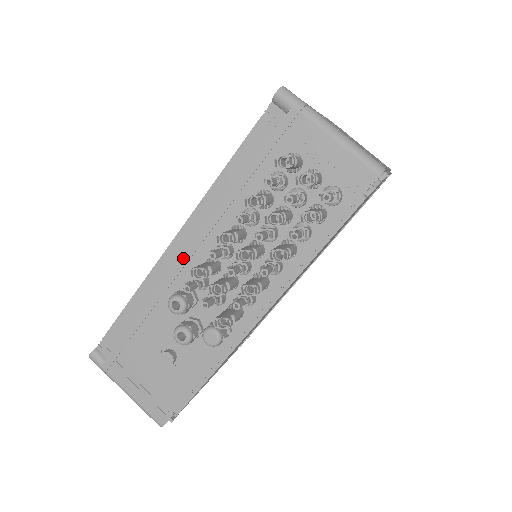
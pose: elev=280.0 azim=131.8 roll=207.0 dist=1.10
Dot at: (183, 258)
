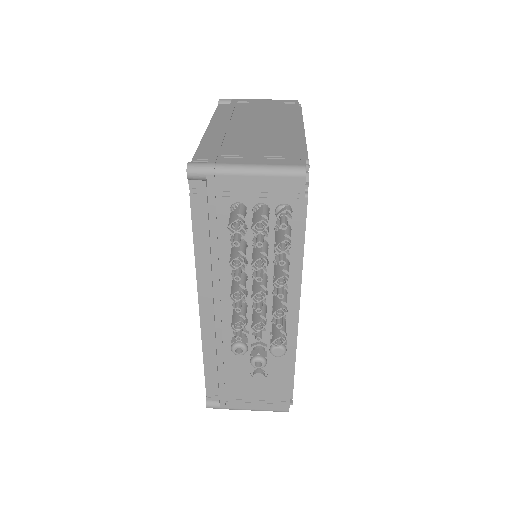
Dot at: (216, 316)
